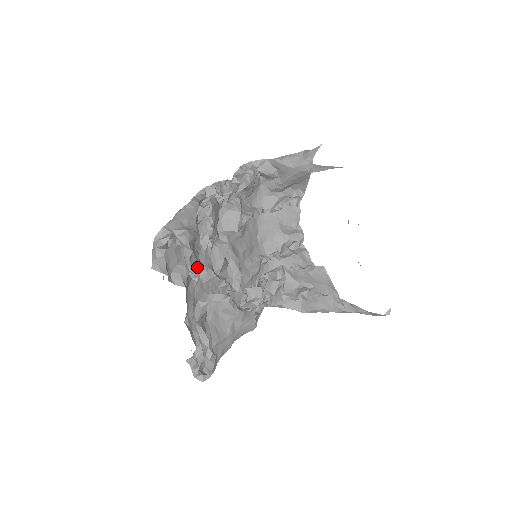
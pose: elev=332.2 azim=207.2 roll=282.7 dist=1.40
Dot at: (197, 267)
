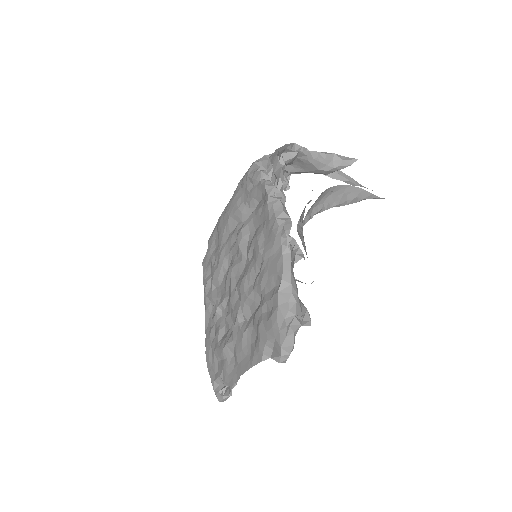
Dot at: occluded
